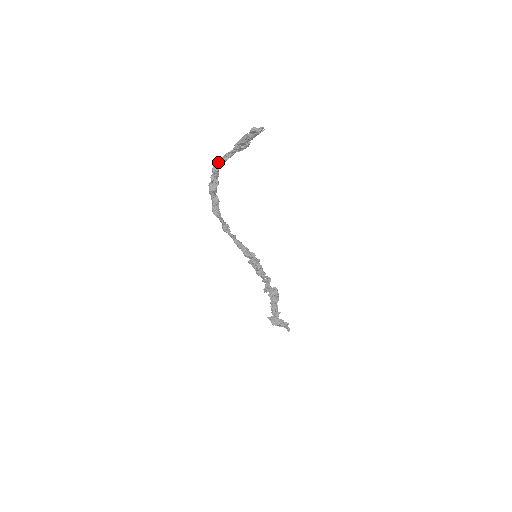
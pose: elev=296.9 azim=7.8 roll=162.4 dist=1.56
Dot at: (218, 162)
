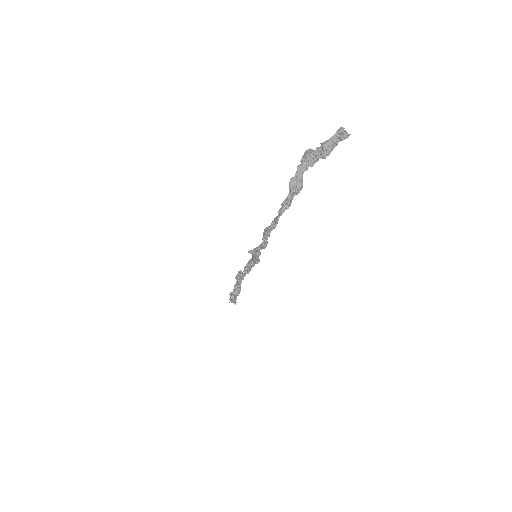
Dot at: (297, 190)
